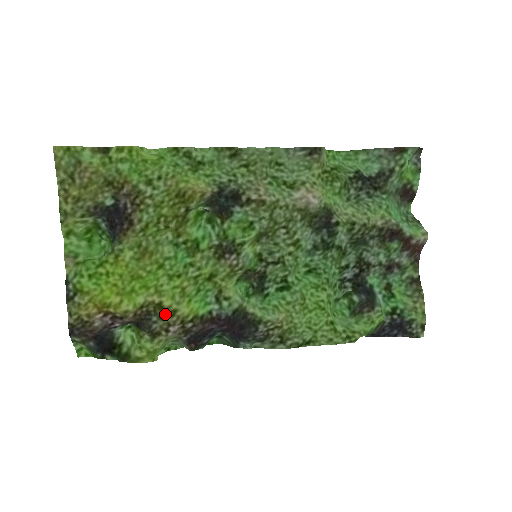
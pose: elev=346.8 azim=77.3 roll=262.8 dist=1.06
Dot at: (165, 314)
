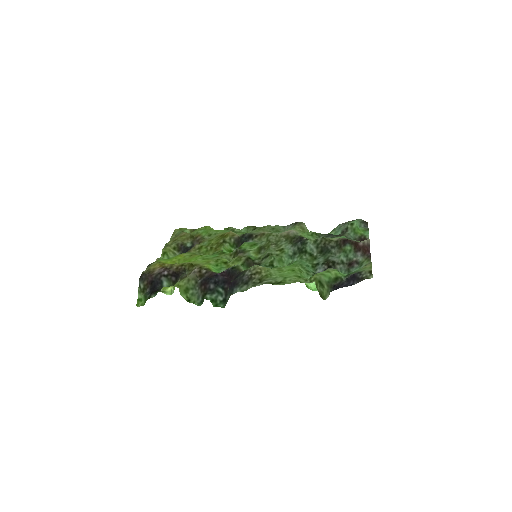
Dot at: (193, 267)
